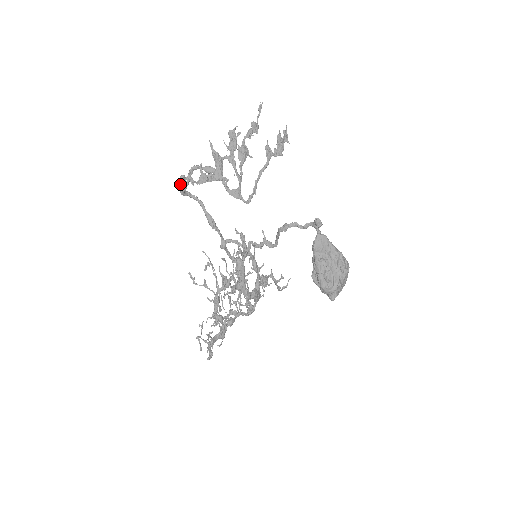
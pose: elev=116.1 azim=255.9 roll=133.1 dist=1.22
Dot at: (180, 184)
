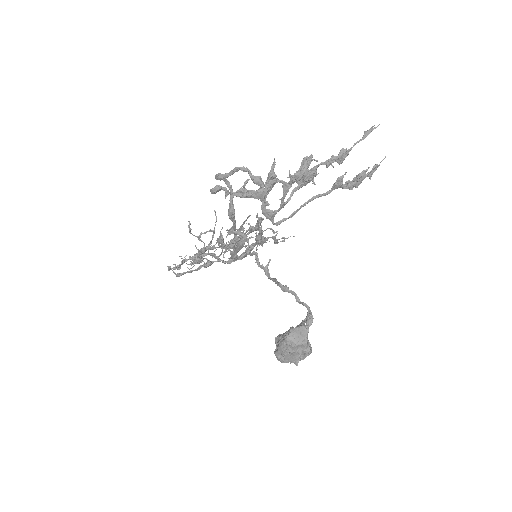
Dot at: (212, 192)
